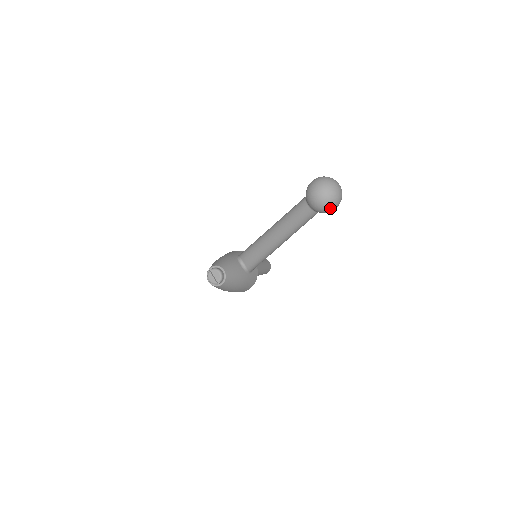
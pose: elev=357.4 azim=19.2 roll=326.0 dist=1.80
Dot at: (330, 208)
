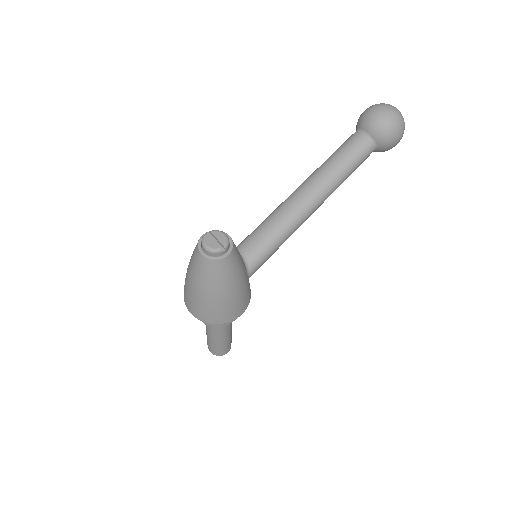
Dot at: (397, 132)
